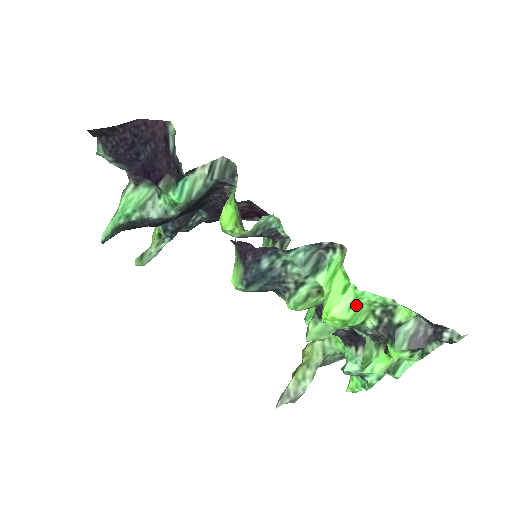
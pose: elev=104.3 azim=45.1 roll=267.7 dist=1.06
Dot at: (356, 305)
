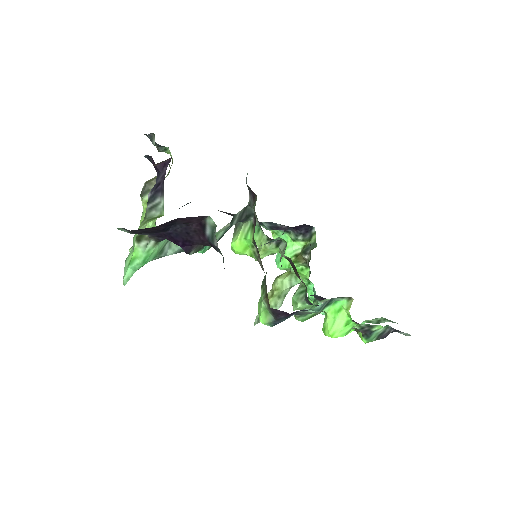
Dot at: (351, 328)
